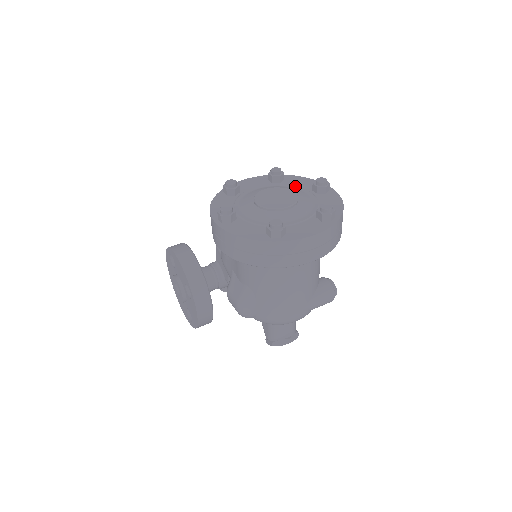
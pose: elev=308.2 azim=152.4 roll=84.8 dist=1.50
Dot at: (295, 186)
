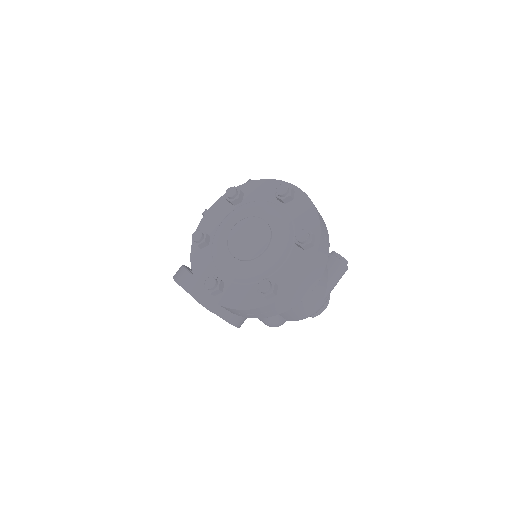
Dot at: (259, 202)
